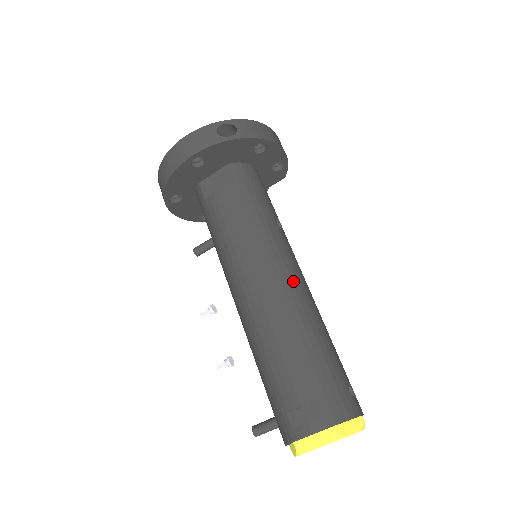
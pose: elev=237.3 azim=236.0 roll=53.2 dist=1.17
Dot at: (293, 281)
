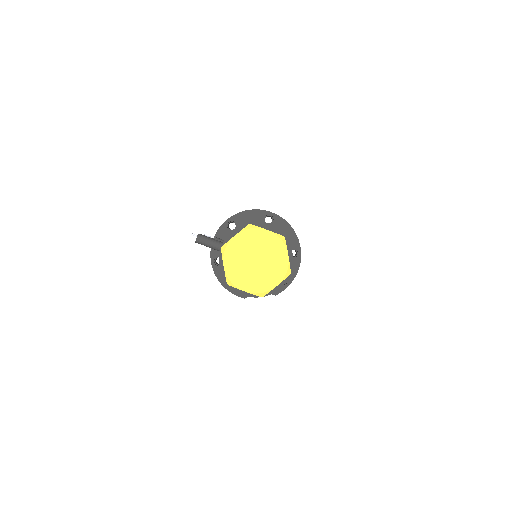
Dot at: occluded
